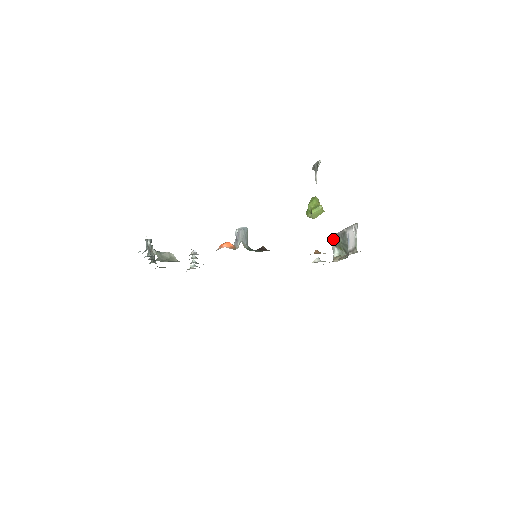
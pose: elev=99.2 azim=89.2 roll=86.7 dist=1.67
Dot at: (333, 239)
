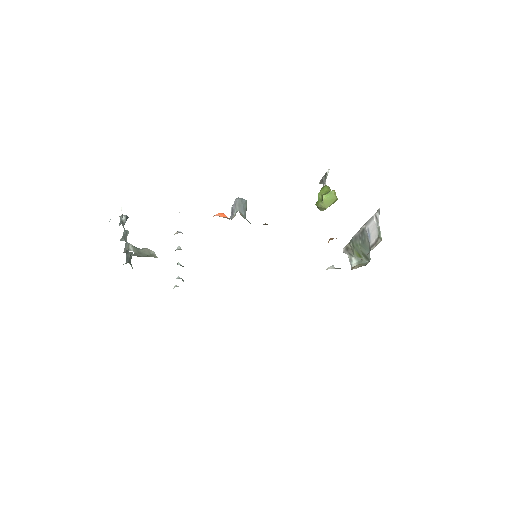
Dot at: (349, 247)
